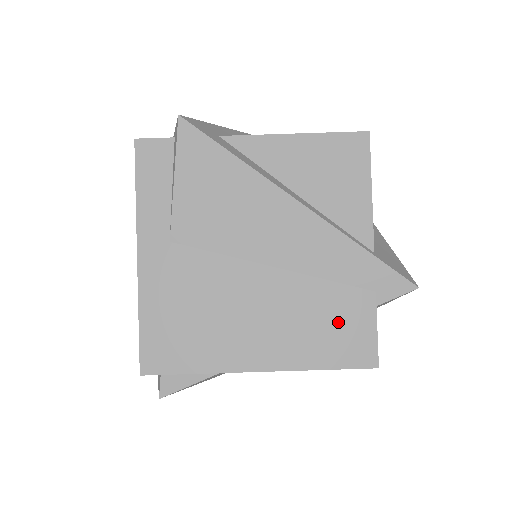
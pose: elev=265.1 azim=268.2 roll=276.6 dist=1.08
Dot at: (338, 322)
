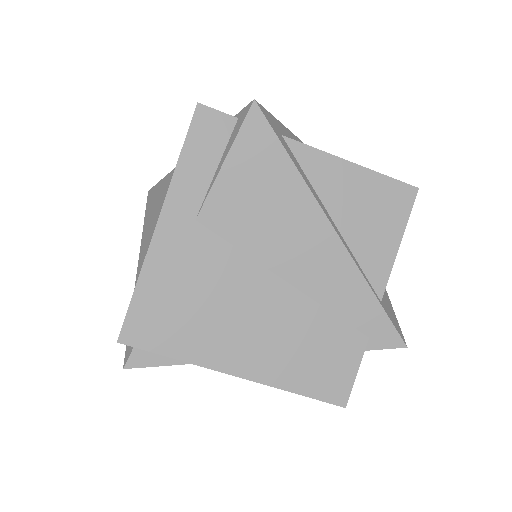
Dot at: (326, 354)
